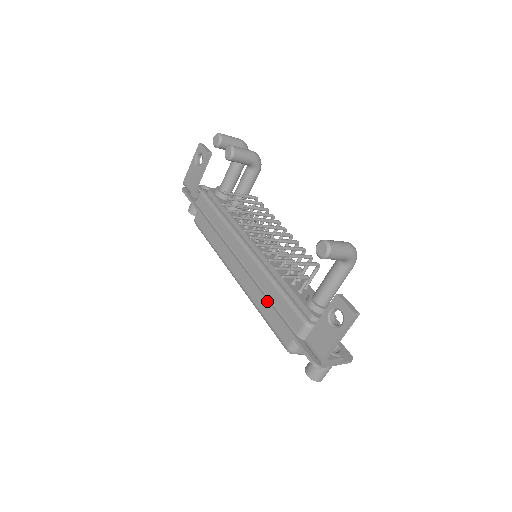
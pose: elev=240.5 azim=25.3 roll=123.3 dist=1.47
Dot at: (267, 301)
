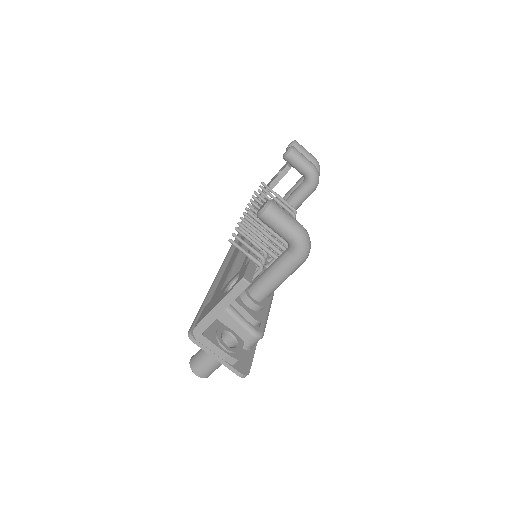
Dot at: (217, 276)
